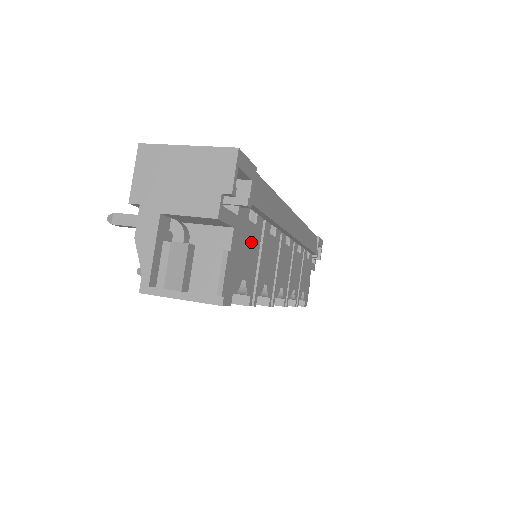
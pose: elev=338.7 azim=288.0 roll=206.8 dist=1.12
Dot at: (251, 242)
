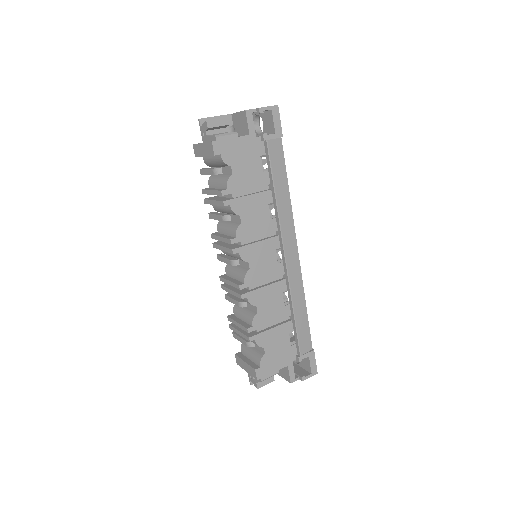
Dot at: (253, 169)
